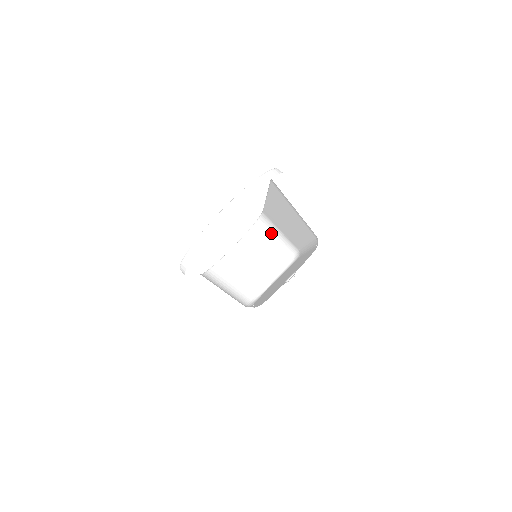
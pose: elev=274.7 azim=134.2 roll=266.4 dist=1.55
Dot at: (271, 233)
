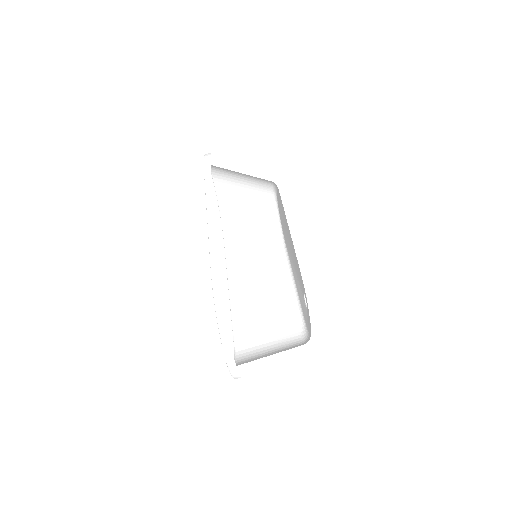
Dot at: occluded
